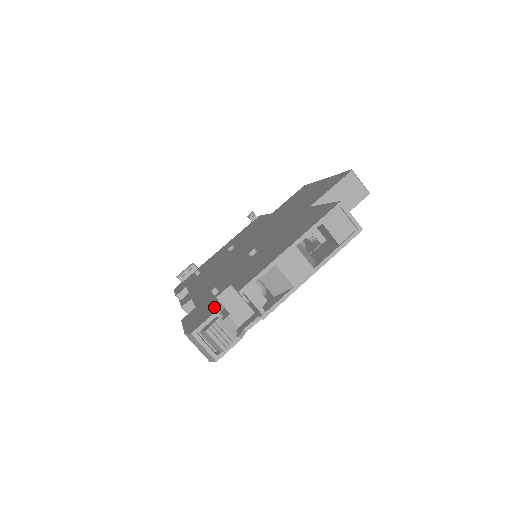
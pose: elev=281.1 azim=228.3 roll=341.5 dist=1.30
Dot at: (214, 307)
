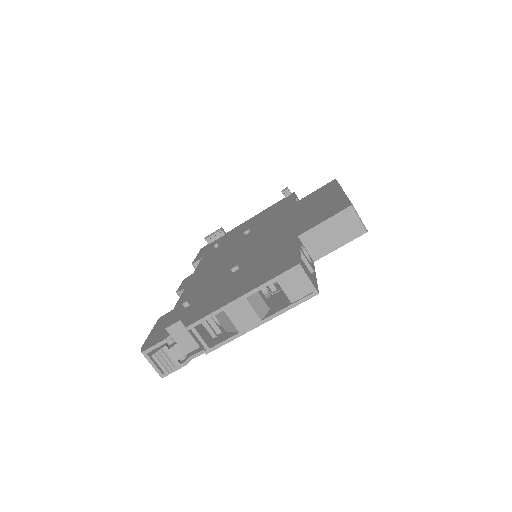
Dot at: occluded
